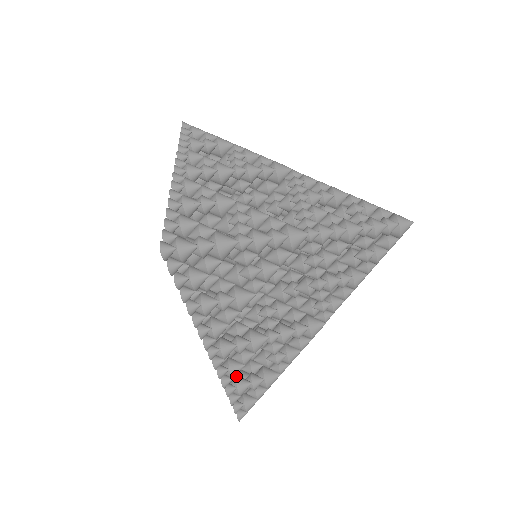
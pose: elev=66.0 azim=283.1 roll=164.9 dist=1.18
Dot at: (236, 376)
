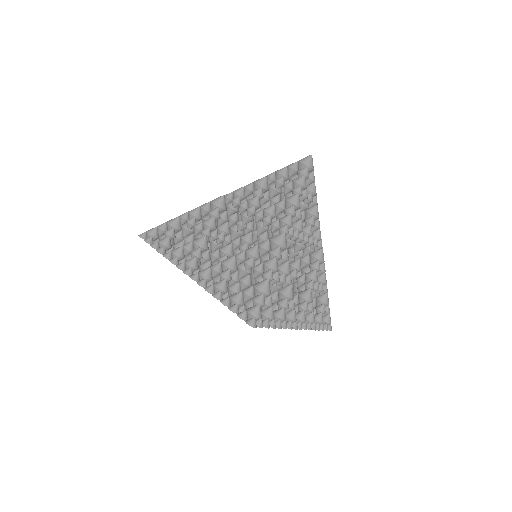
Dot at: occluded
